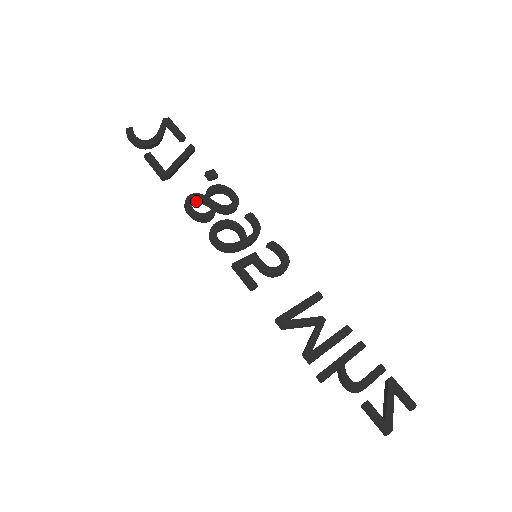
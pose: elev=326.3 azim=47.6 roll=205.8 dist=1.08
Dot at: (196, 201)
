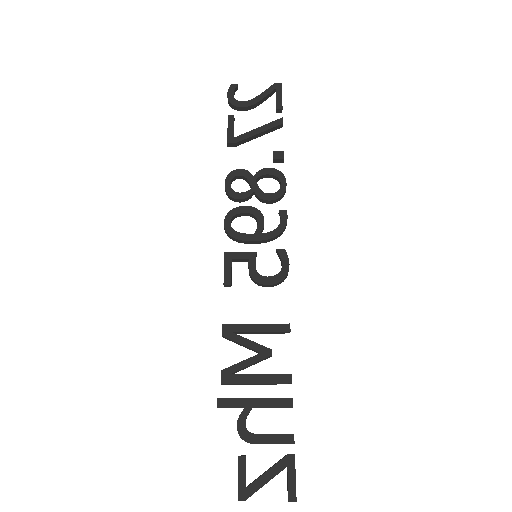
Dot at: (242, 177)
